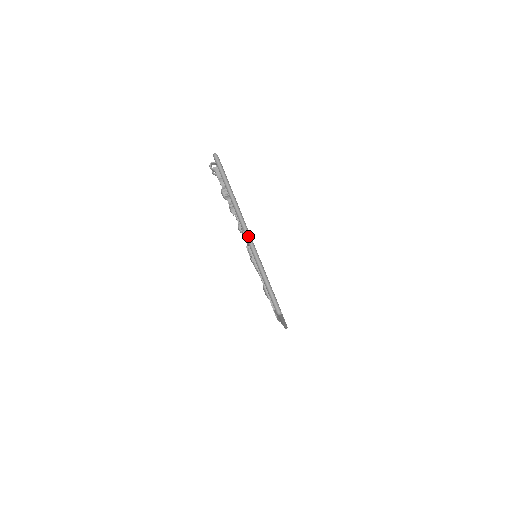
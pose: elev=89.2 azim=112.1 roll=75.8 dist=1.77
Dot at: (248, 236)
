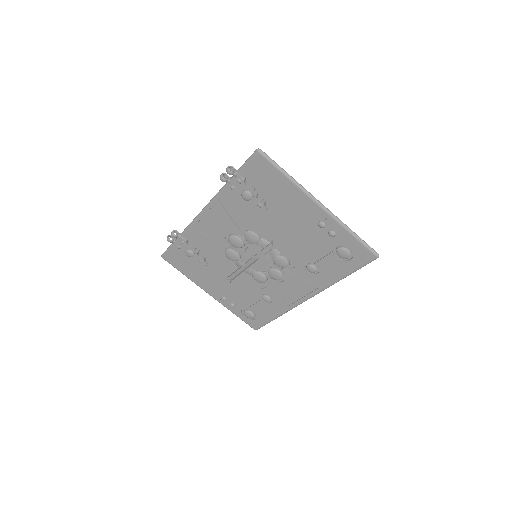
Dot at: (327, 208)
